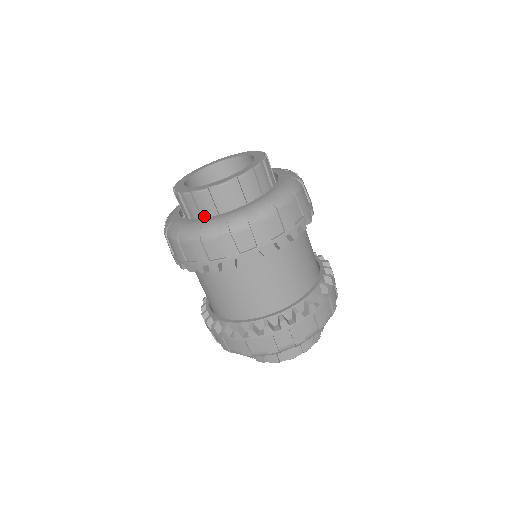
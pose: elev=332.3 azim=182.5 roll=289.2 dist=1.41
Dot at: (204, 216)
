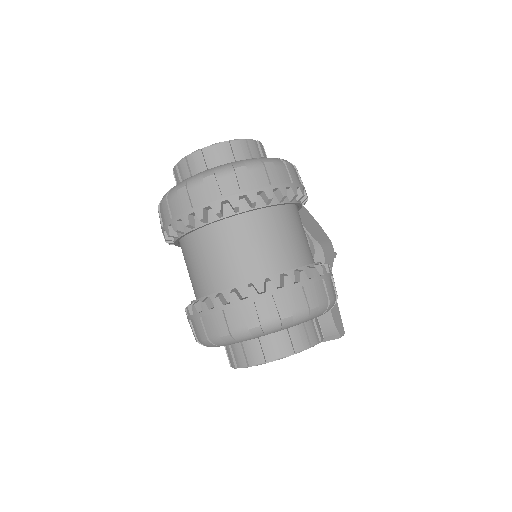
Dot at: occluded
